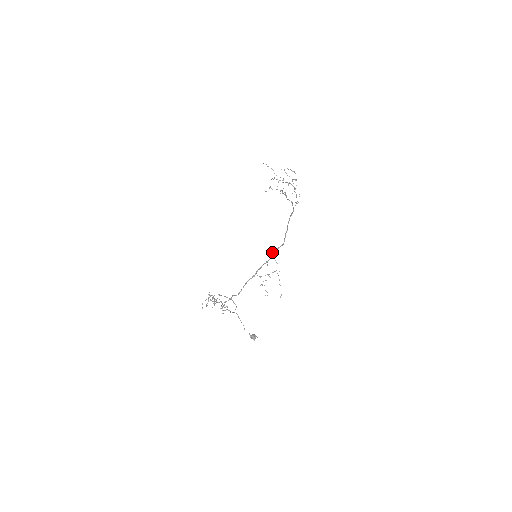
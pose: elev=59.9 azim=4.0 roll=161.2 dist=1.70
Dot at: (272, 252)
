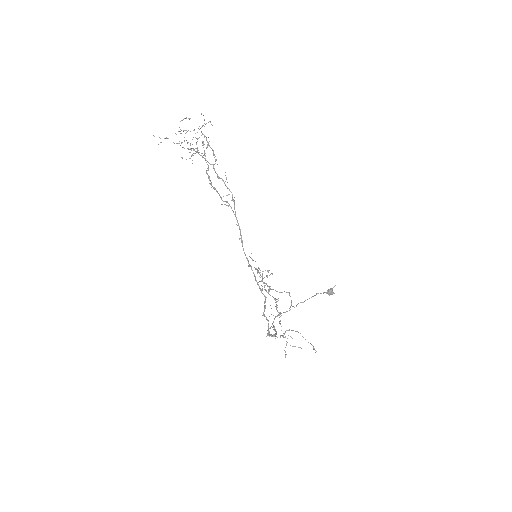
Dot at: (263, 315)
